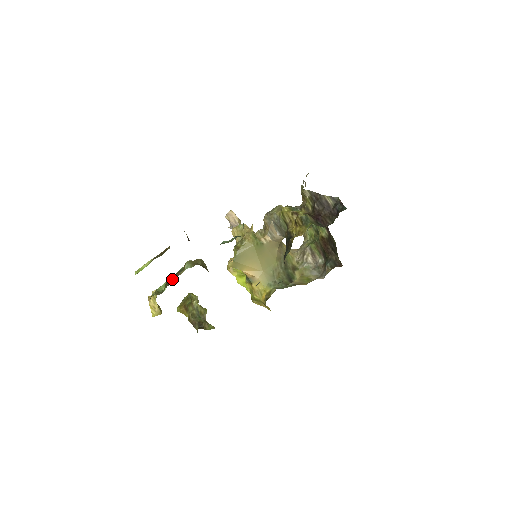
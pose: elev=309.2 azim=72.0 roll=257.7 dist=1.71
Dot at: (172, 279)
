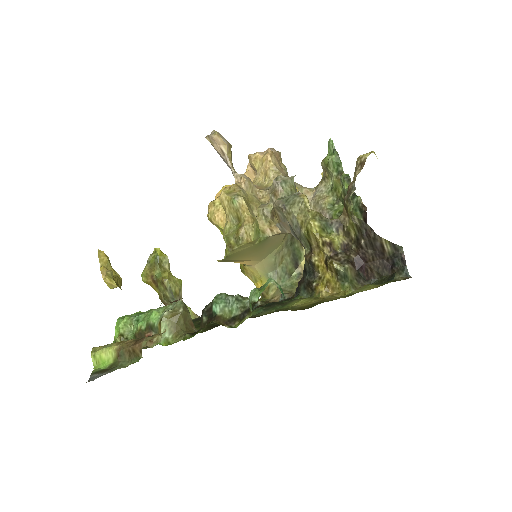
Dot at: occluded
